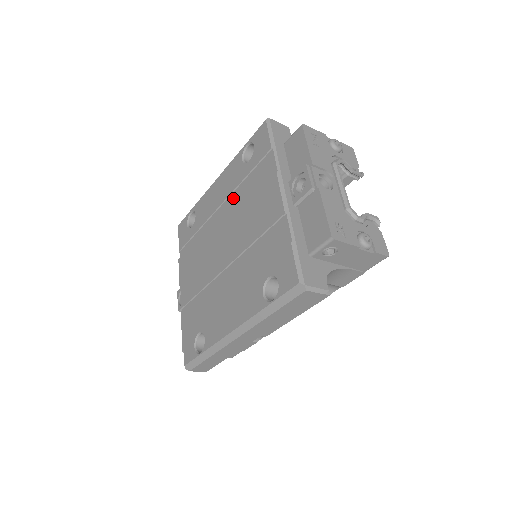
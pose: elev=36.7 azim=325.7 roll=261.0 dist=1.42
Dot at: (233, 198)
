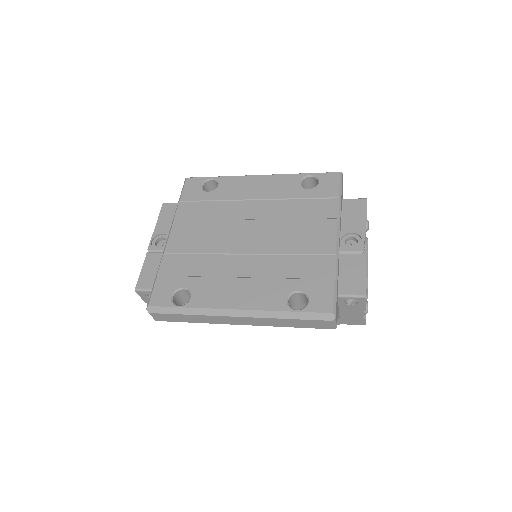
Dot at: (277, 204)
